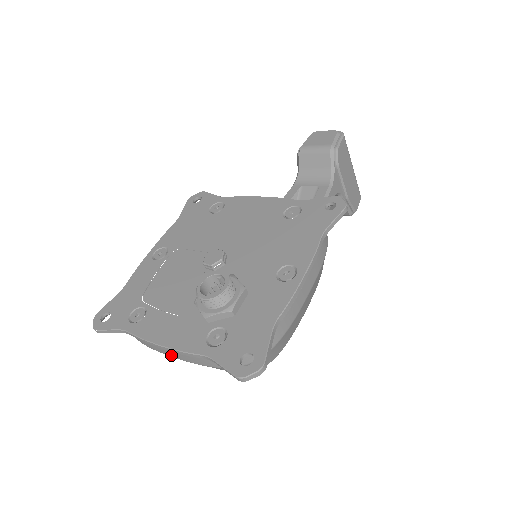
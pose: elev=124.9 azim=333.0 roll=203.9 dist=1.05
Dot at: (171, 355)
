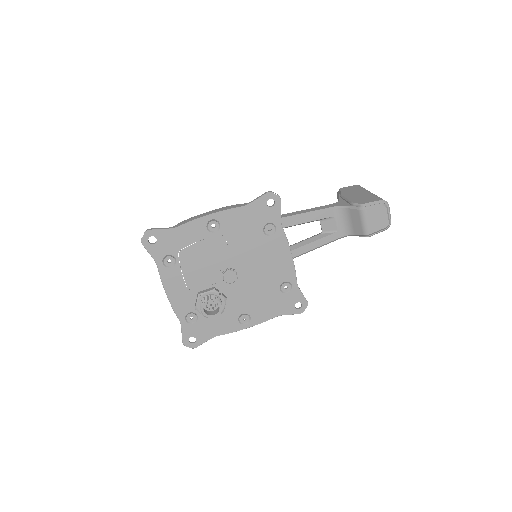
Dot at: occluded
